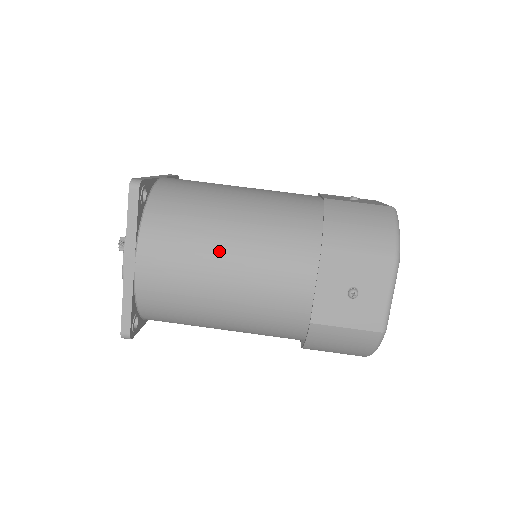
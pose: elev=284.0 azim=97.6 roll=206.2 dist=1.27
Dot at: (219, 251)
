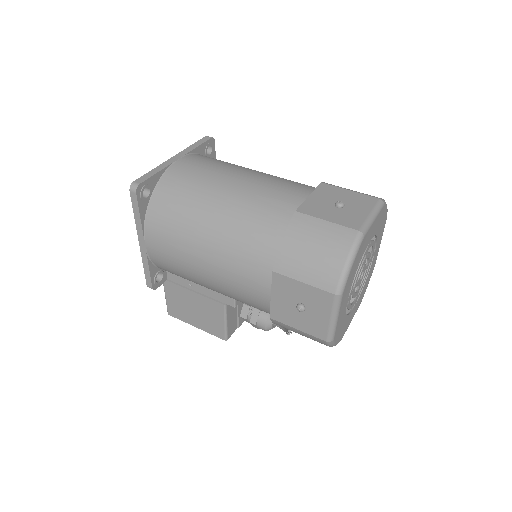
Dot at: (244, 169)
